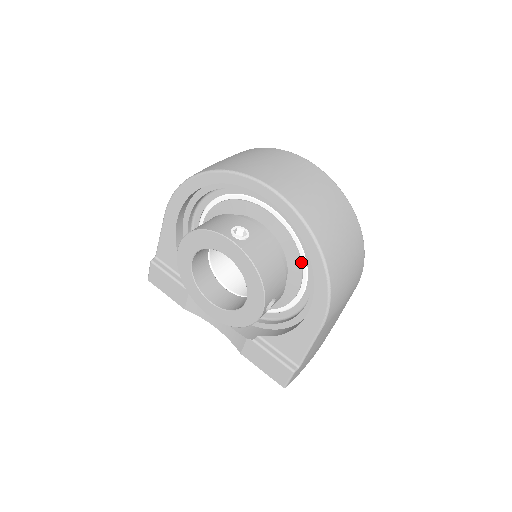
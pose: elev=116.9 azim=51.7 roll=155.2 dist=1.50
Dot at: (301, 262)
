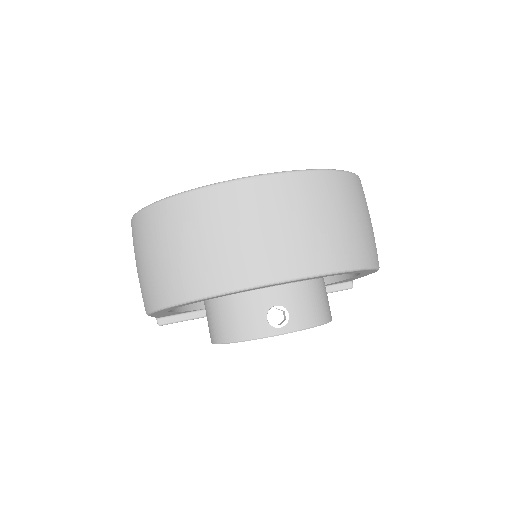
Dot at: occluded
